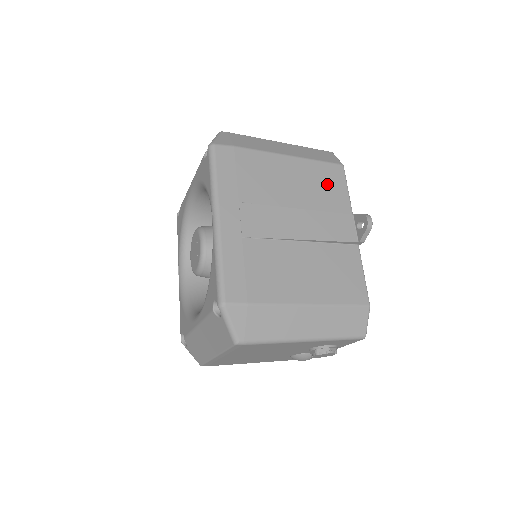
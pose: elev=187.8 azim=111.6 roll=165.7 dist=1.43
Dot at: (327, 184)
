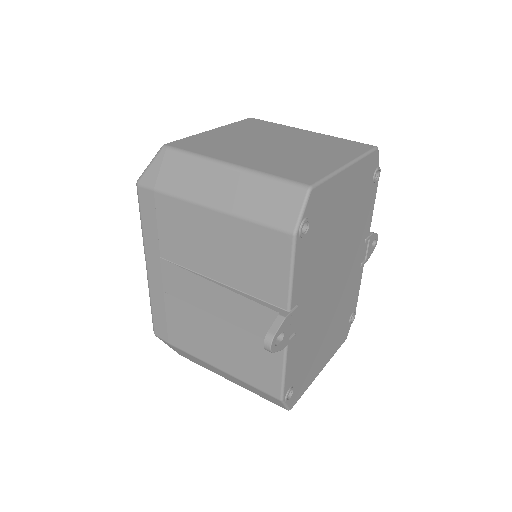
Dot at: (260, 259)
